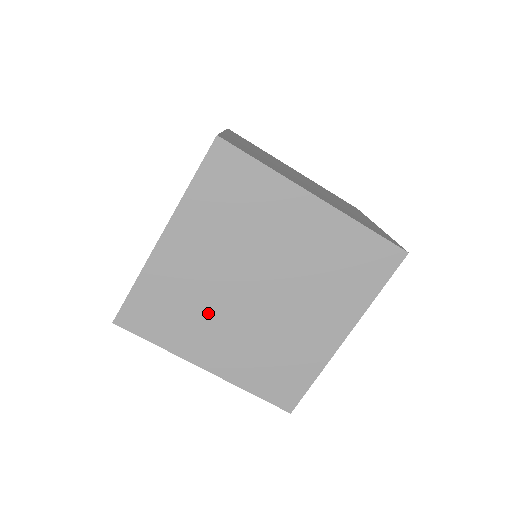
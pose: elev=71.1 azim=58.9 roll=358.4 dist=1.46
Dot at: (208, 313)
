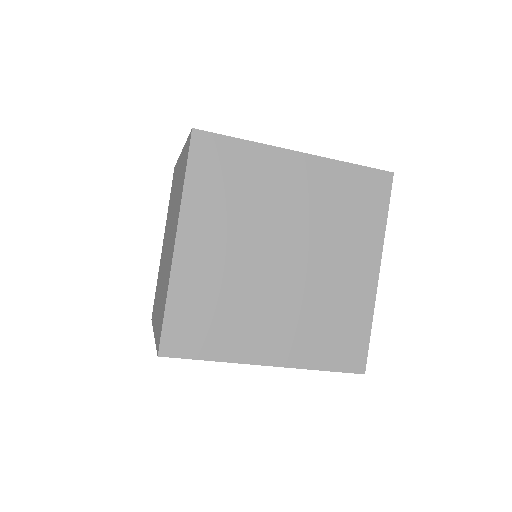
Dot at: (248, 303)
